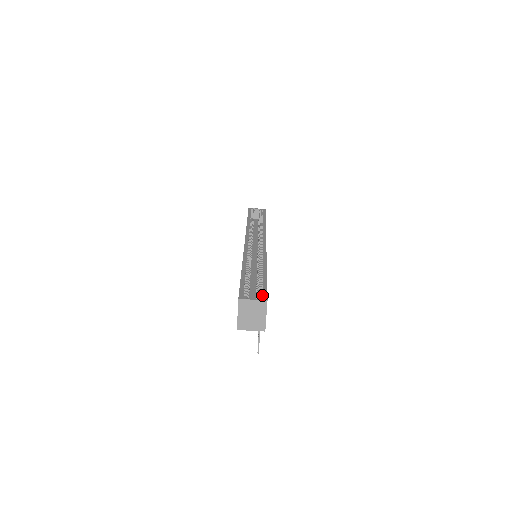
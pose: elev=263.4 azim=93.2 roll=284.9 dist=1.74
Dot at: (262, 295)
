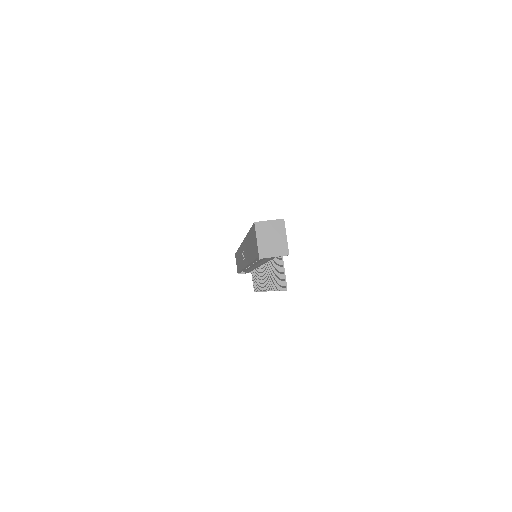
Dot at: occluded
